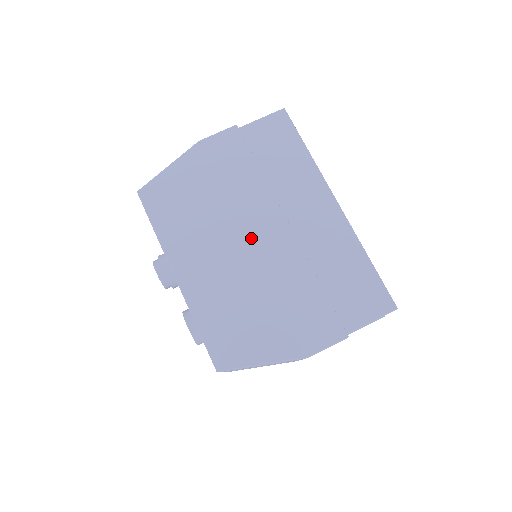
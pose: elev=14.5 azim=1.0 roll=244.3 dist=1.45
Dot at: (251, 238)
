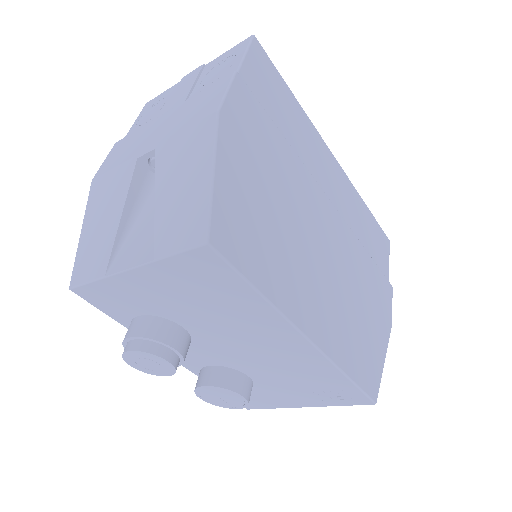
Dot at: (323, 236)
